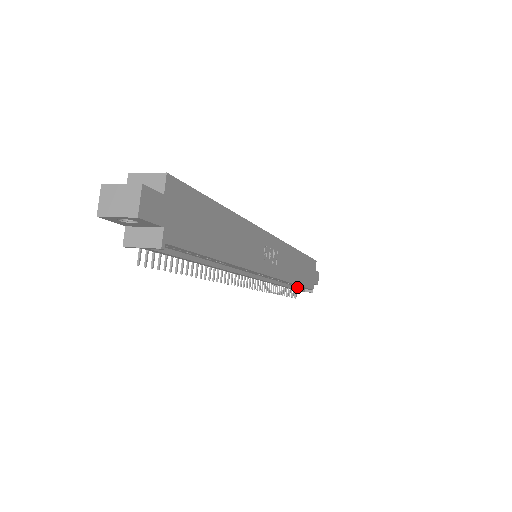
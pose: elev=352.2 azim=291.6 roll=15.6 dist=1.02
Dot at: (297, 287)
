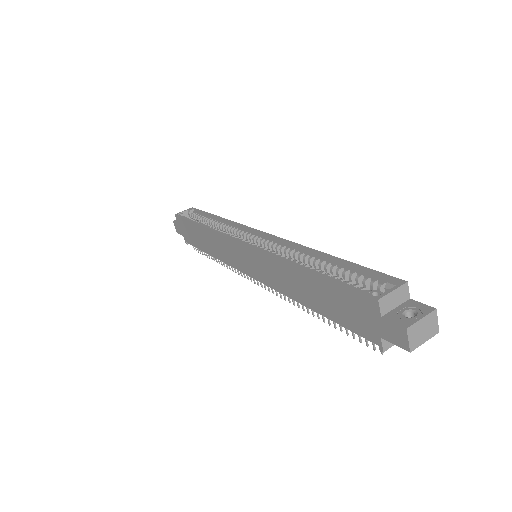
Dot at: occluded
